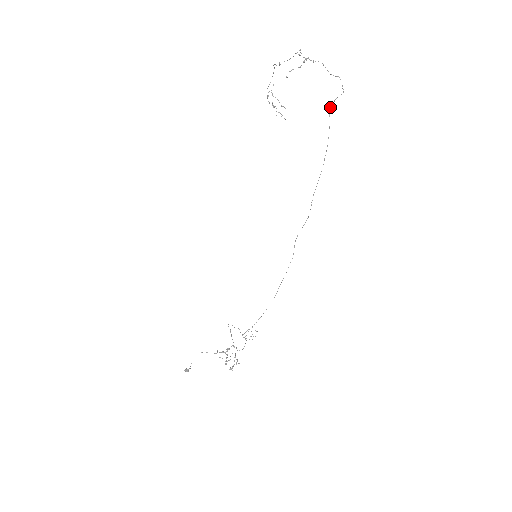
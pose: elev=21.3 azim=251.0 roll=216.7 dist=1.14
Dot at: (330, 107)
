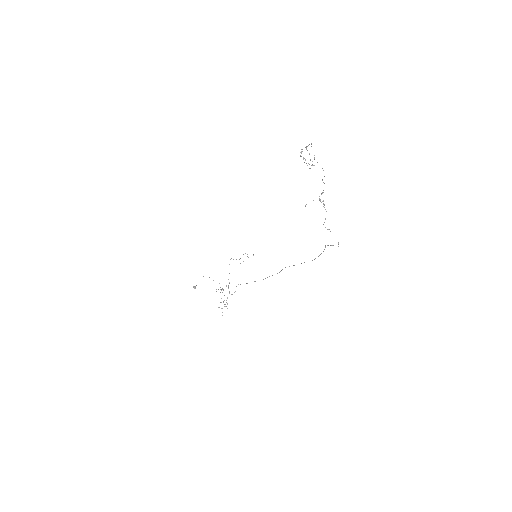
Dot at: (327, 245)
